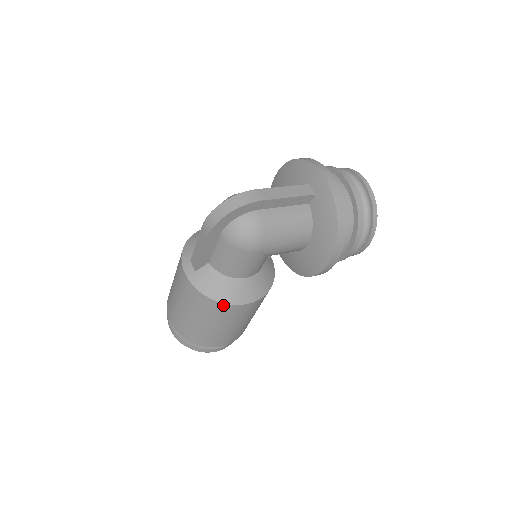
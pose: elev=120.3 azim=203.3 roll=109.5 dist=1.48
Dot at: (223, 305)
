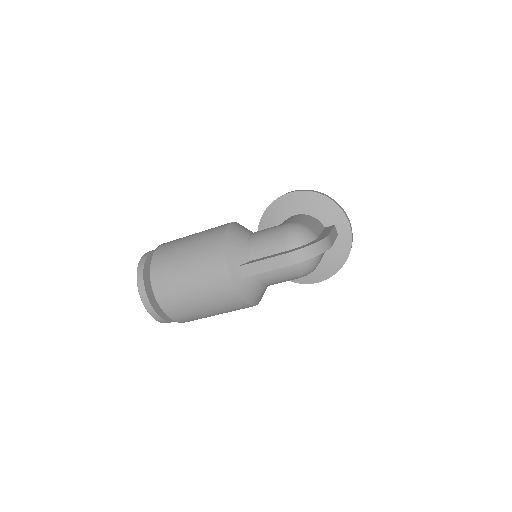
Dot at: (248, 306)
